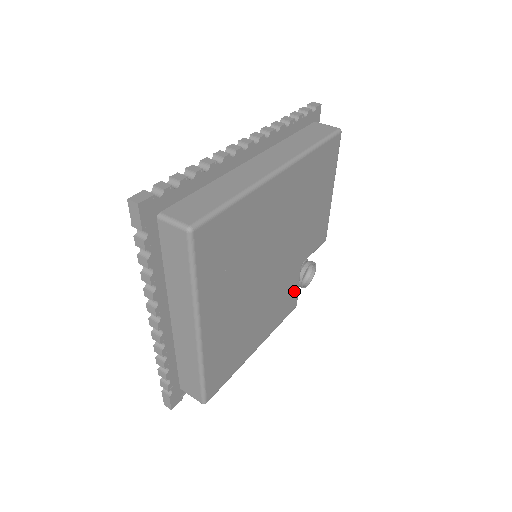
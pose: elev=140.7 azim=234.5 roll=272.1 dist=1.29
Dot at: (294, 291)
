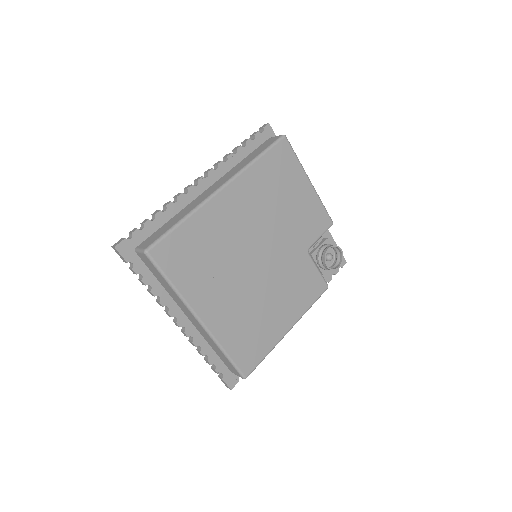
Dot at: (313, 274)
